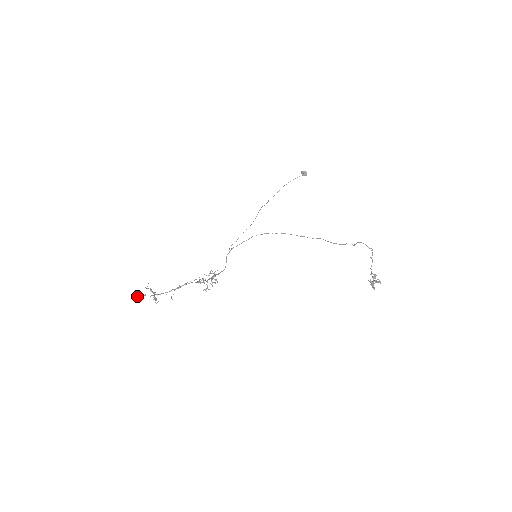
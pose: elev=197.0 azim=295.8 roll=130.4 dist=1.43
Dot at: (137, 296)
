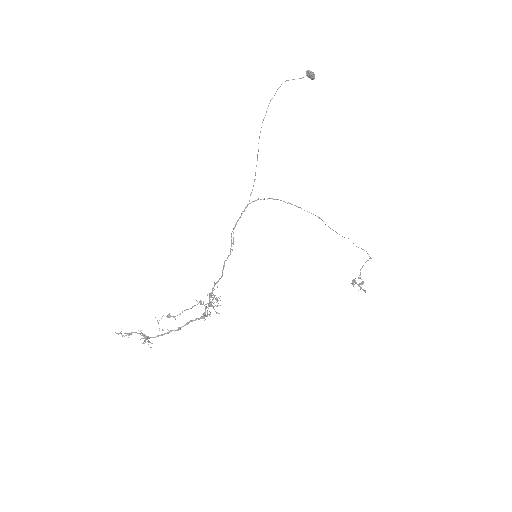
Dot at: (118, 334)
